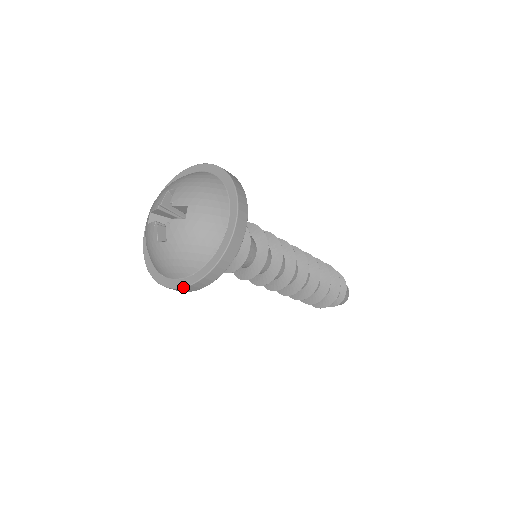
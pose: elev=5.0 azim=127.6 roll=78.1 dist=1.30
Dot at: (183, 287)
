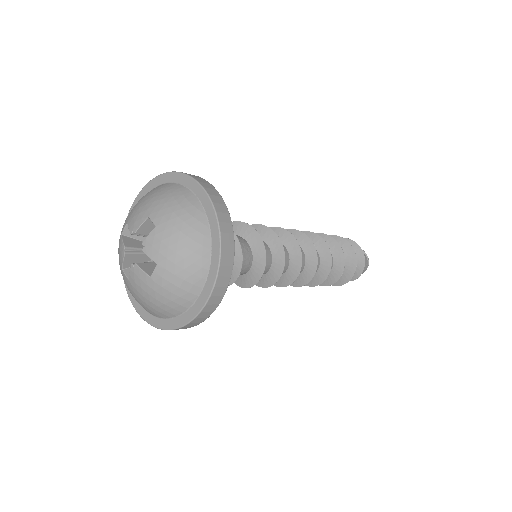
Dot at: (140, 315)
